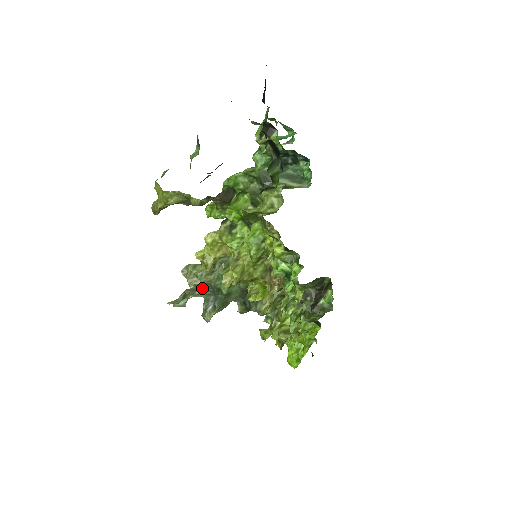
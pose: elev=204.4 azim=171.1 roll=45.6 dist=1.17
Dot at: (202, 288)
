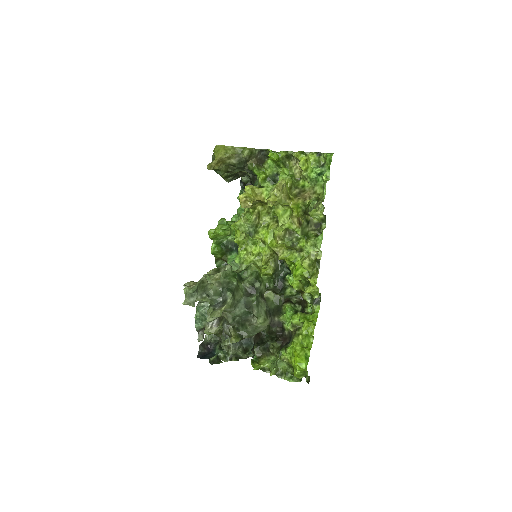
Dot at: (207, 294)
